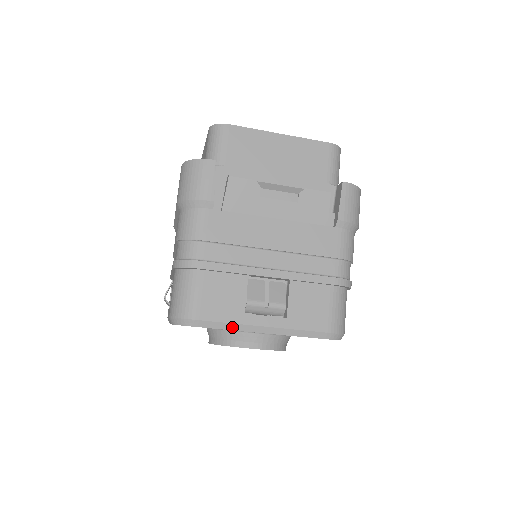
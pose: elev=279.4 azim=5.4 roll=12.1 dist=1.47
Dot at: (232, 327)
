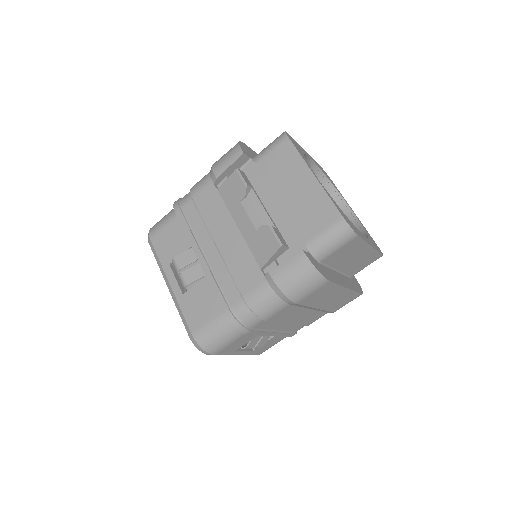
Dot at: (159, 264)
